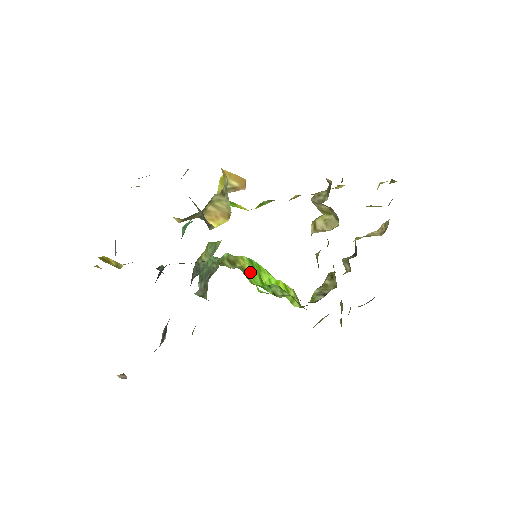
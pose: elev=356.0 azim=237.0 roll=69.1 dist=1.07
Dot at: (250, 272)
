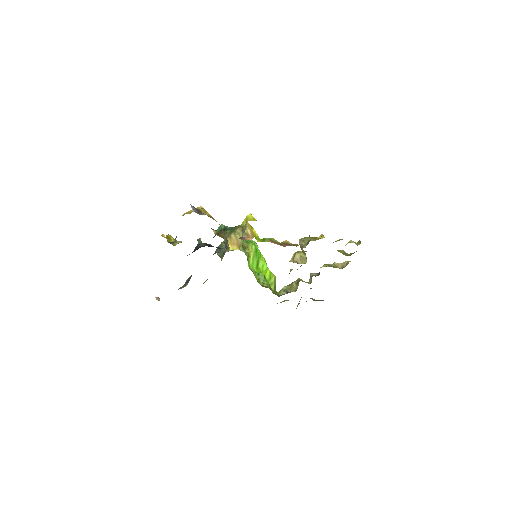
Dot at: (252, 259)
